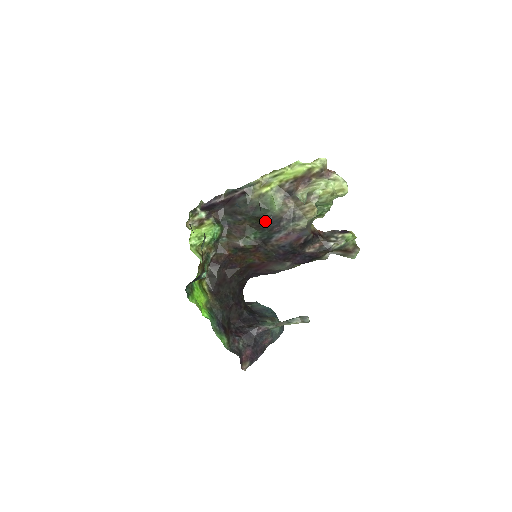
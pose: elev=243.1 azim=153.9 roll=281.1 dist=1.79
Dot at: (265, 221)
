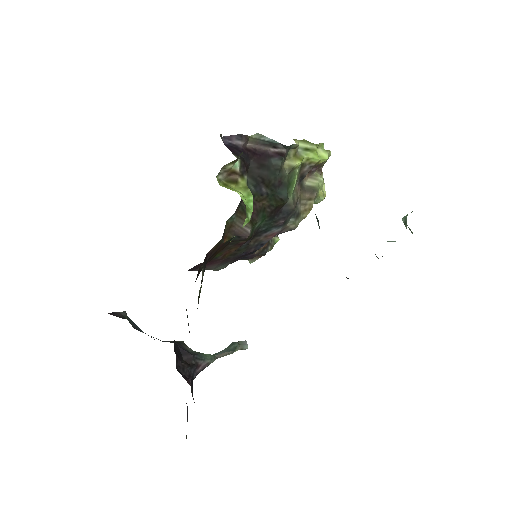
Dot at: (281, 207)
